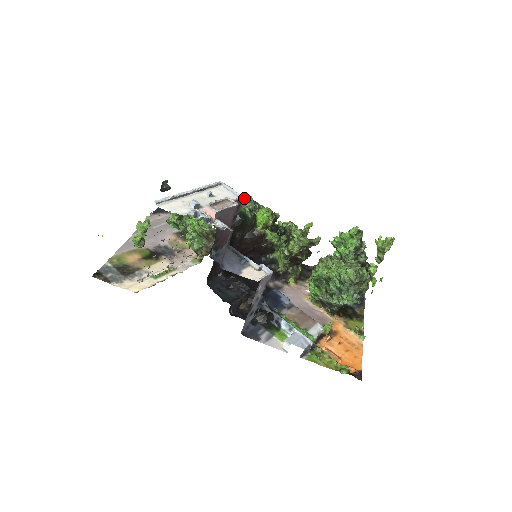
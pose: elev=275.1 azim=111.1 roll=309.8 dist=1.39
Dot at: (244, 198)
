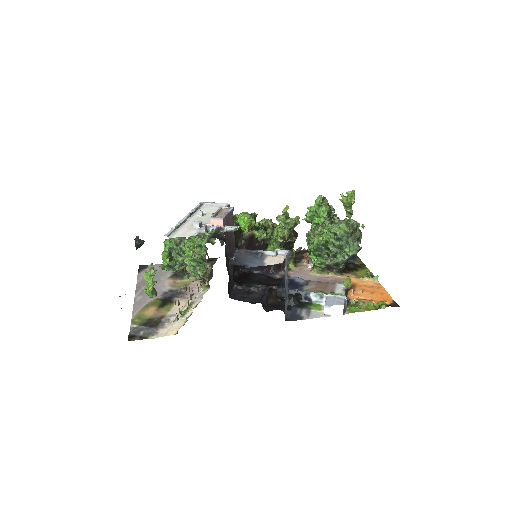
Dot at: occluded
